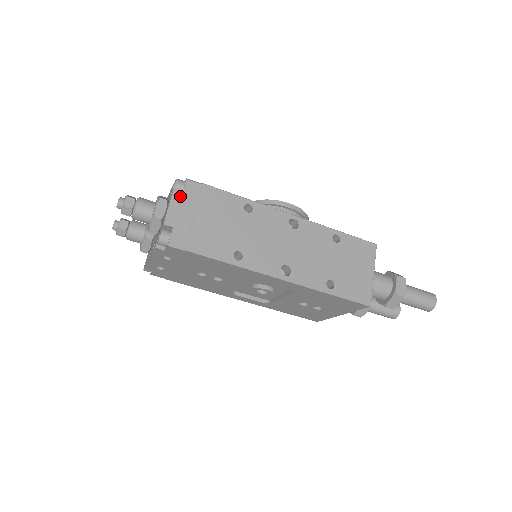
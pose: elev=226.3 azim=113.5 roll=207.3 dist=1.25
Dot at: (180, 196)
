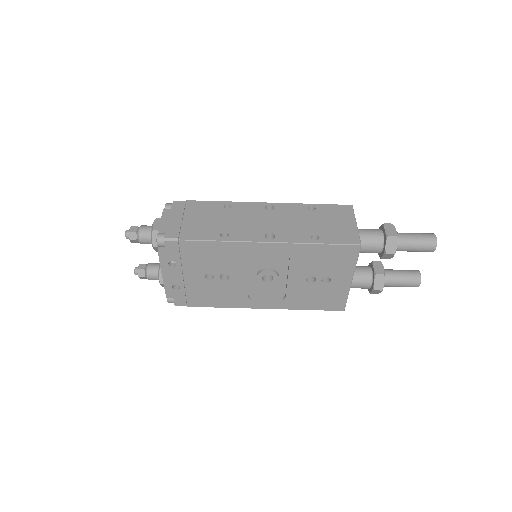
Dot at: (169, 211)
